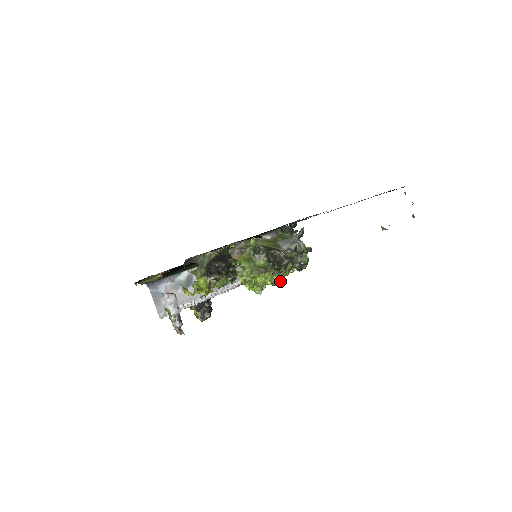
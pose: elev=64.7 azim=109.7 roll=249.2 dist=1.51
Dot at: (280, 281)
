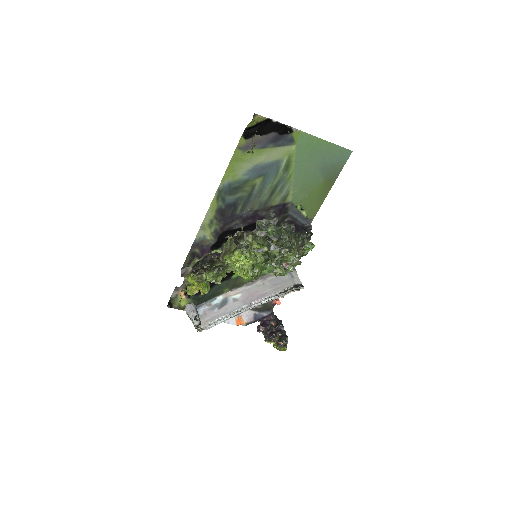
Dot at: (251, 253)
